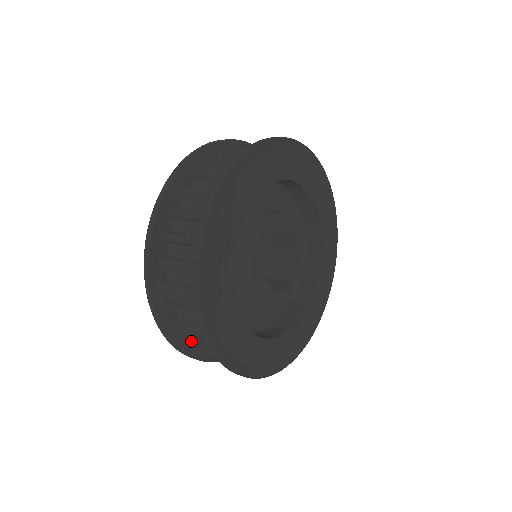
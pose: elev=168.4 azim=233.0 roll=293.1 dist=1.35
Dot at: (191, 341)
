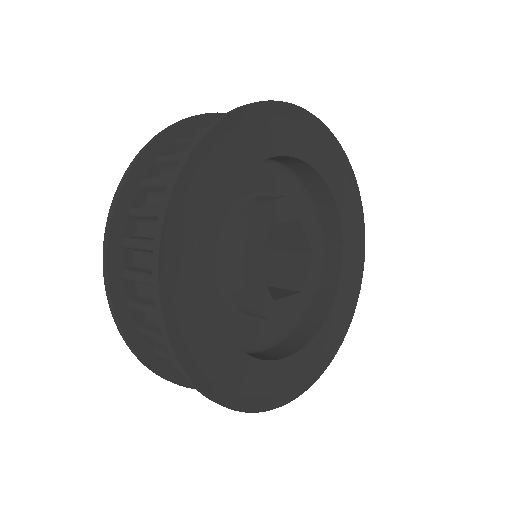
Dot at: occluded
